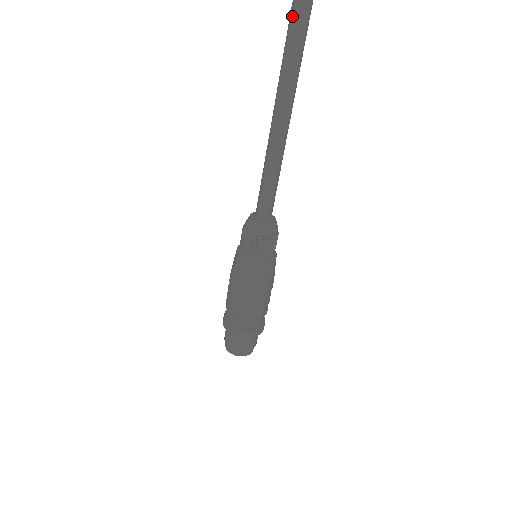
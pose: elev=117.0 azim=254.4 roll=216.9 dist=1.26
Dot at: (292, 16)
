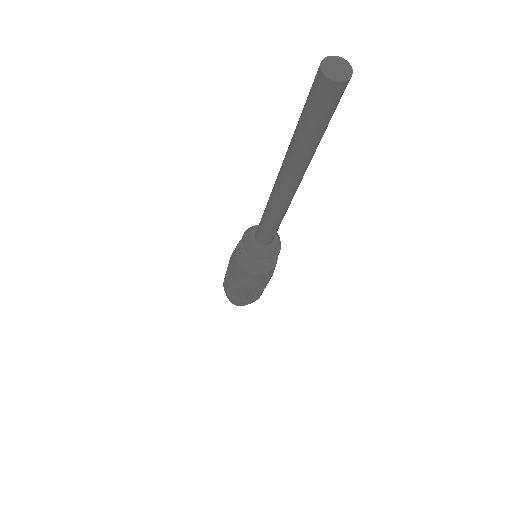
Dot at: (314, 102)
